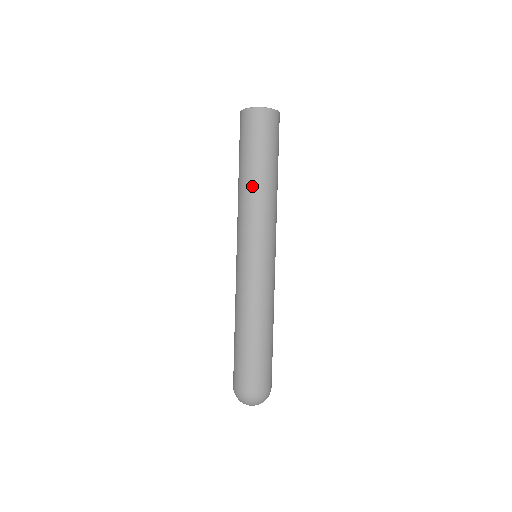
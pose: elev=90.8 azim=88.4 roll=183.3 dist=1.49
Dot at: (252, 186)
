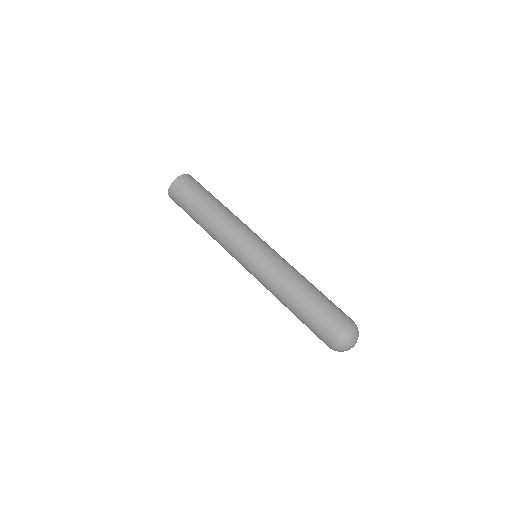
Dot at: (208, 223)
